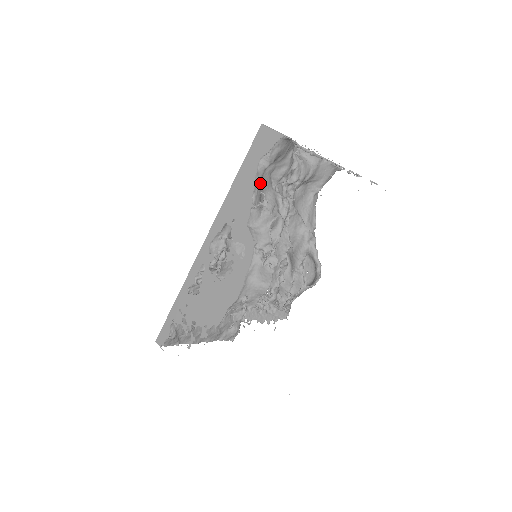
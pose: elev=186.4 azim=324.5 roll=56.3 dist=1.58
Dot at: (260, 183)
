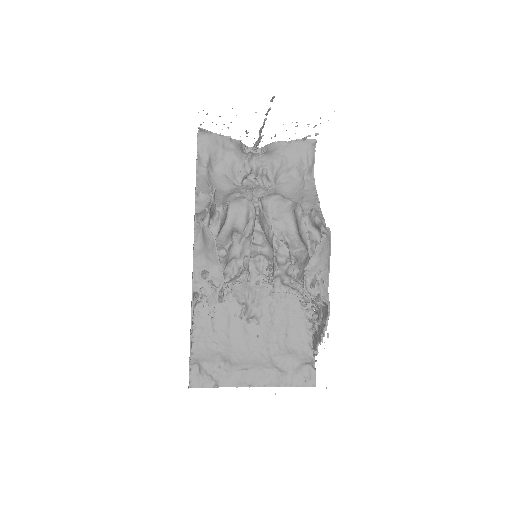
Dot at: (207, 181)
